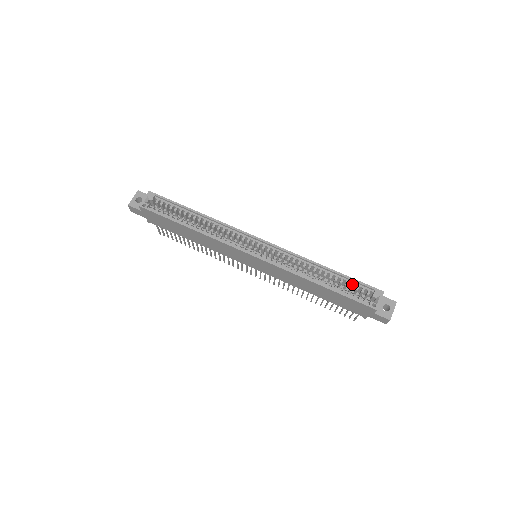
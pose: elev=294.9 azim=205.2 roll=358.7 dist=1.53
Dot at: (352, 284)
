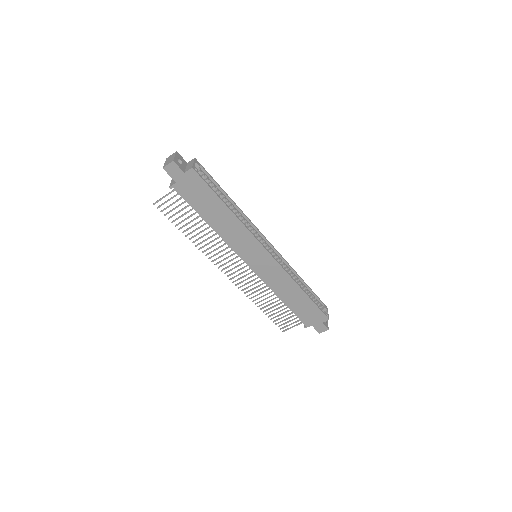
Dot at: (314, 297)
